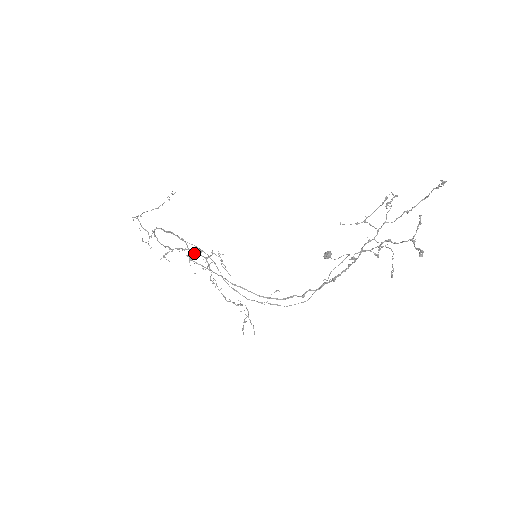
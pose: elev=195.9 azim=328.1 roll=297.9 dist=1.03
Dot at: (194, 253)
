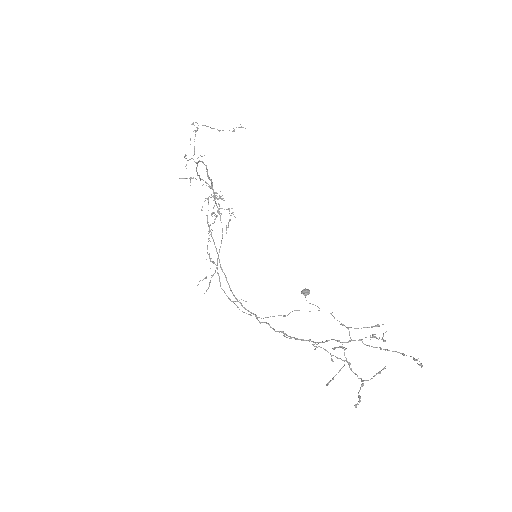
Dot at: occluded
